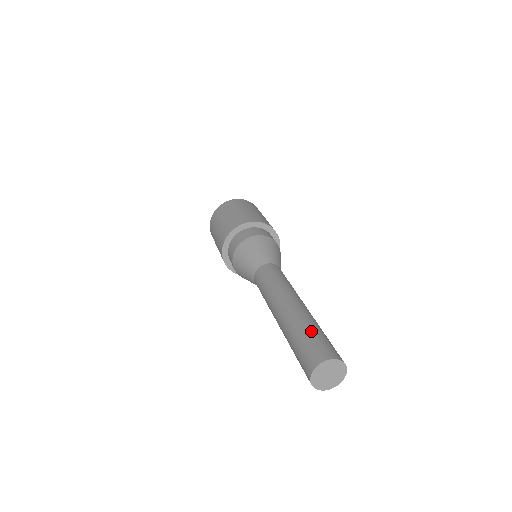
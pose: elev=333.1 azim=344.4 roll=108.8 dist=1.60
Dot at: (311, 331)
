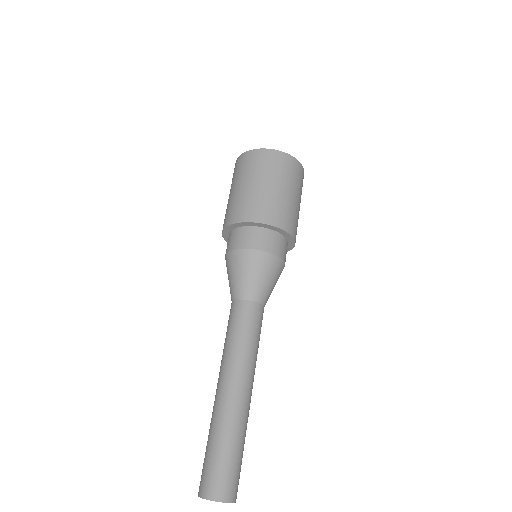
Dot at: (240, 452)
